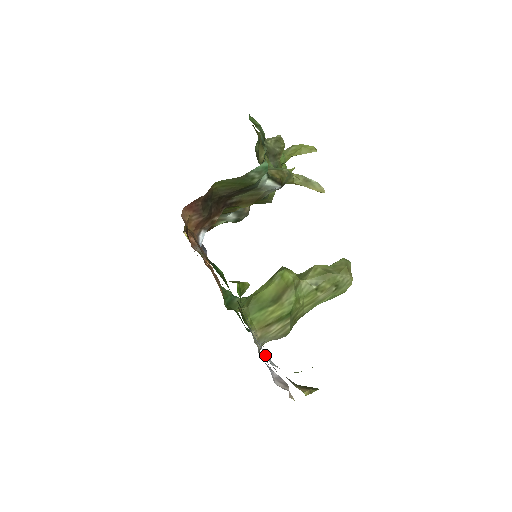
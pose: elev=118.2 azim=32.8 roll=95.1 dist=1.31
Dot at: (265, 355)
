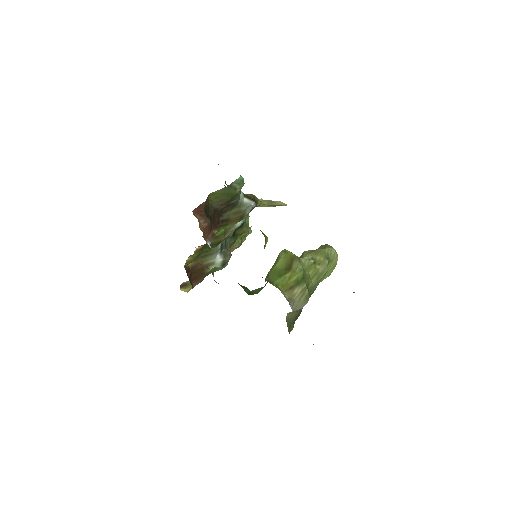
Dot at: occluded
